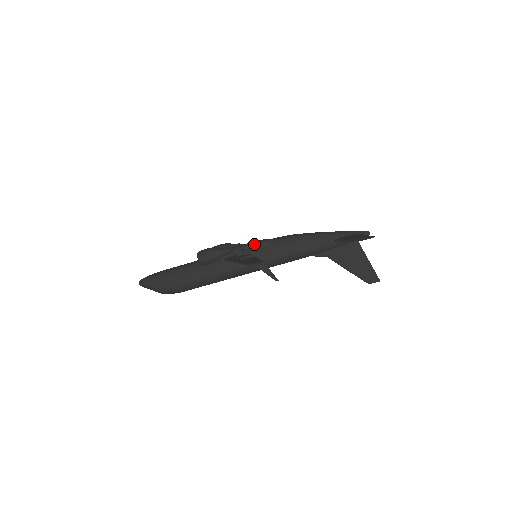
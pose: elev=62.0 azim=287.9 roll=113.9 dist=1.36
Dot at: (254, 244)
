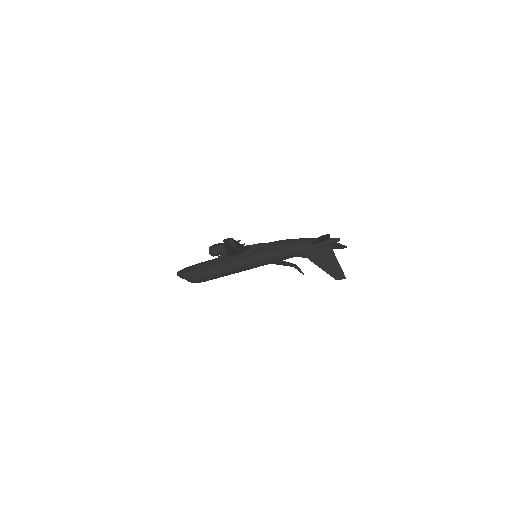
Dot at: (253, 245)
